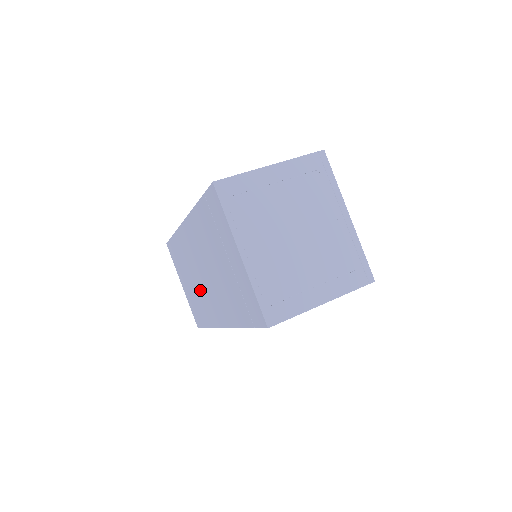
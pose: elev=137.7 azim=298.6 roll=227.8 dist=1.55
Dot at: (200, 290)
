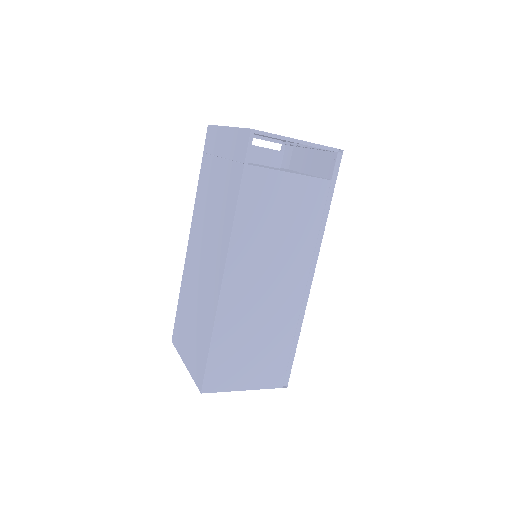
Dot at: (202, 292)
